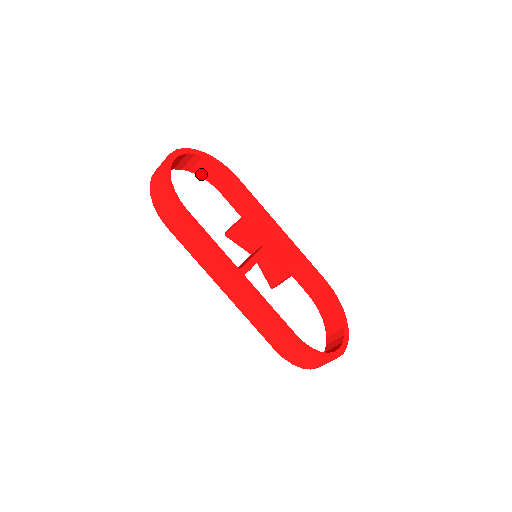
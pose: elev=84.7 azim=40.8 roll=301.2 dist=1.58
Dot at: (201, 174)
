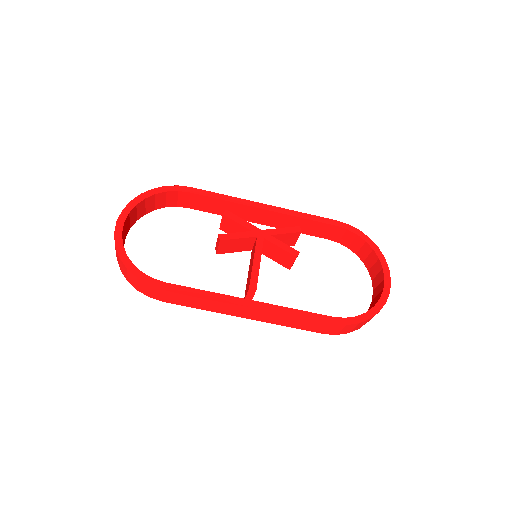
Dot at: (157, 207)
